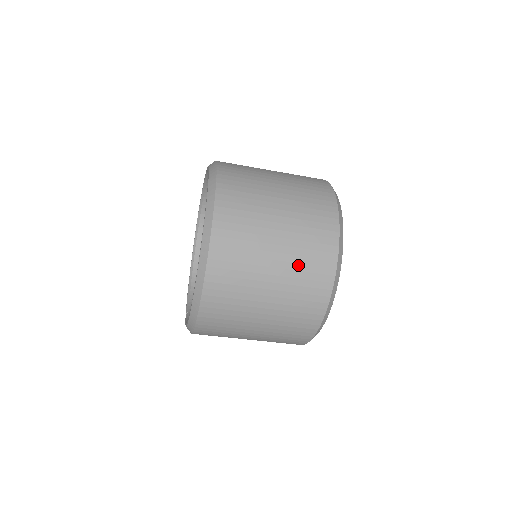
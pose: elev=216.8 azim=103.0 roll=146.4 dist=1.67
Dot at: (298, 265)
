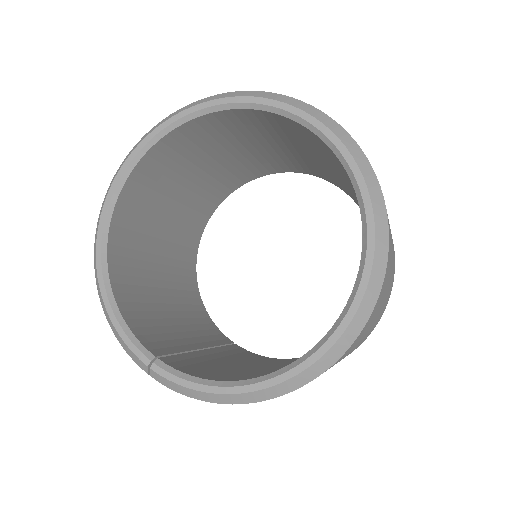
Dot at: (390, 286)
